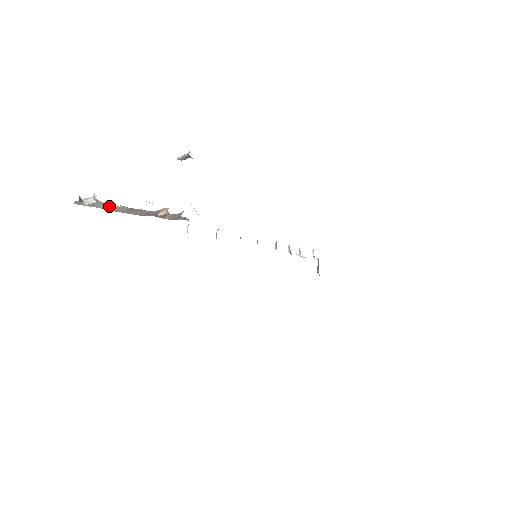
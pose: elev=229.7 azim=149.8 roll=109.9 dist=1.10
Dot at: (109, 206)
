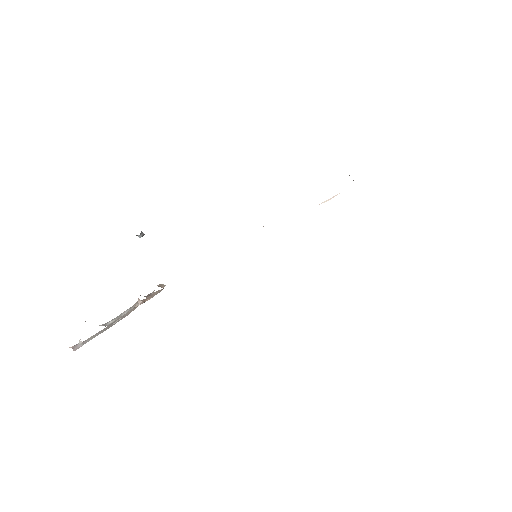
Dot at: (94, 336)
